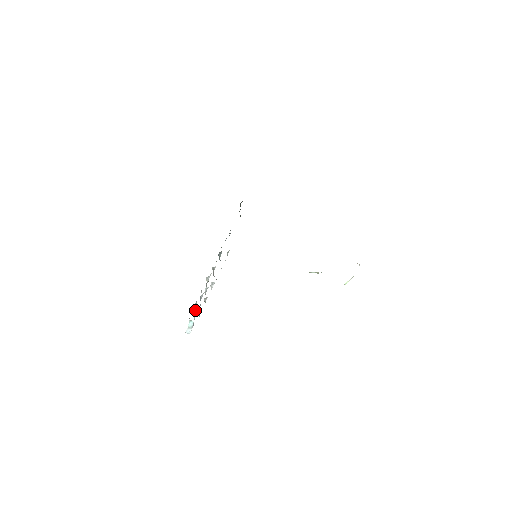
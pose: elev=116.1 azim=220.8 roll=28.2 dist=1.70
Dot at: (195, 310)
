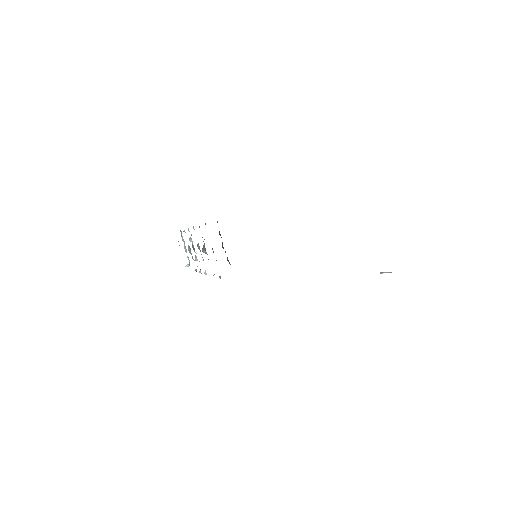
Dot at: (184, 245)
